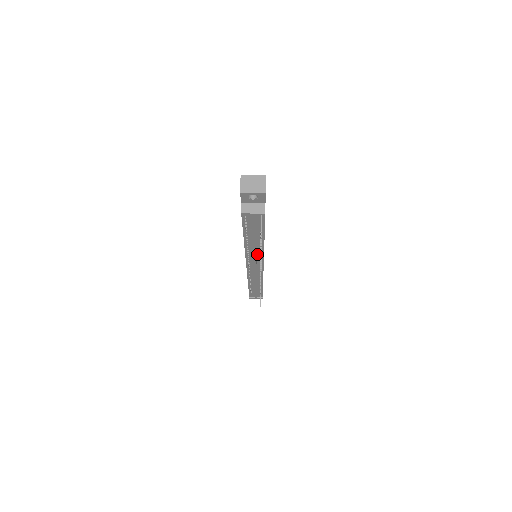
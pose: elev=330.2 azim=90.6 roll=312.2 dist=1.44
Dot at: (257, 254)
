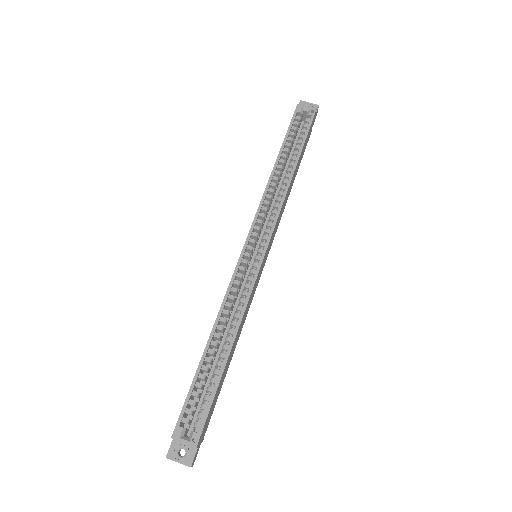
Dot at: occluded
